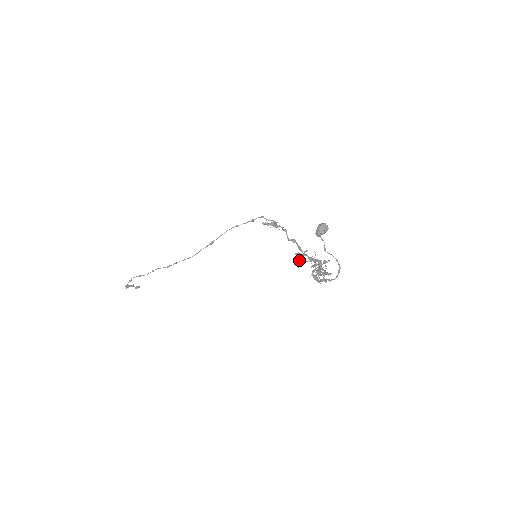
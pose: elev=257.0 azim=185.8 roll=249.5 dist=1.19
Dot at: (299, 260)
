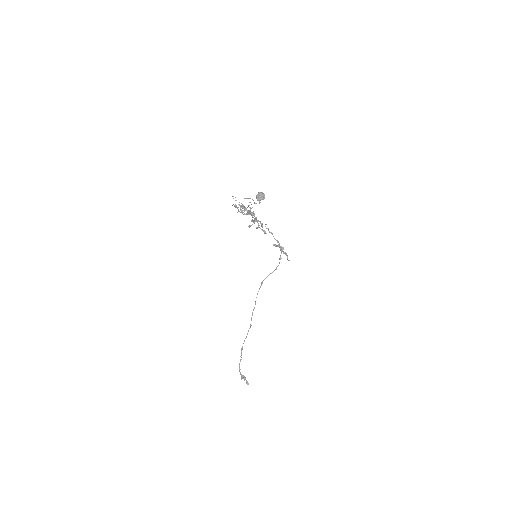
Dot at: (252, 224)
